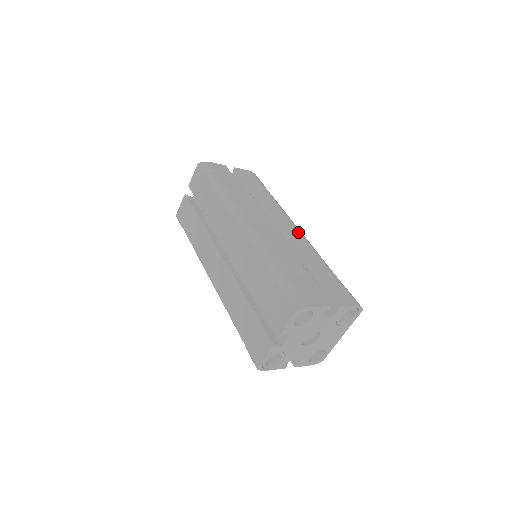
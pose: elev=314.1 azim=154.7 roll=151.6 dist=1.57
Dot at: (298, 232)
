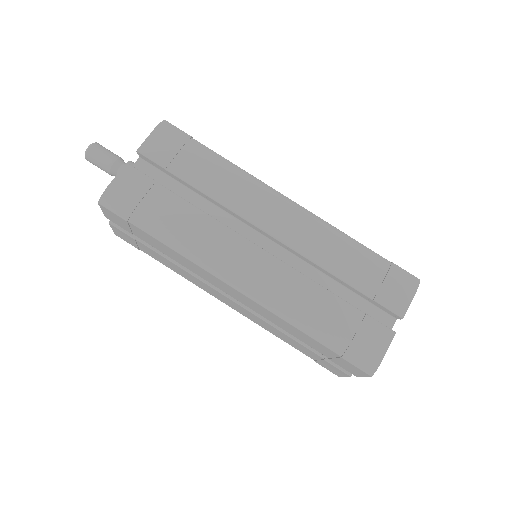
Dot at: (292, 214)
